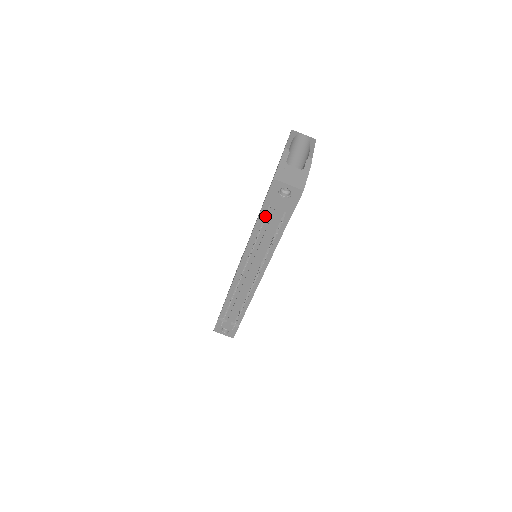
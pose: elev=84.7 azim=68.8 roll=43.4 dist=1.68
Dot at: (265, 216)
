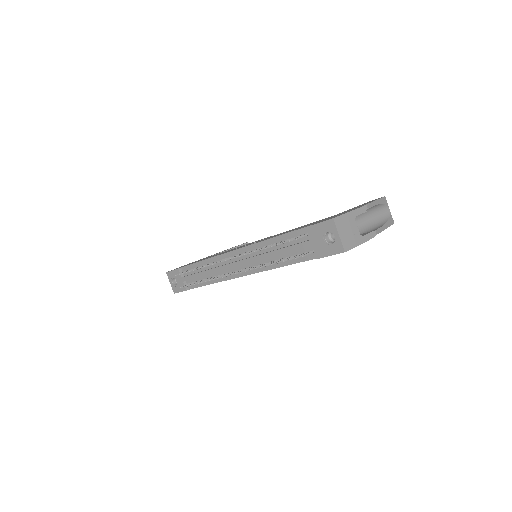
Dot at: (296, 238)
